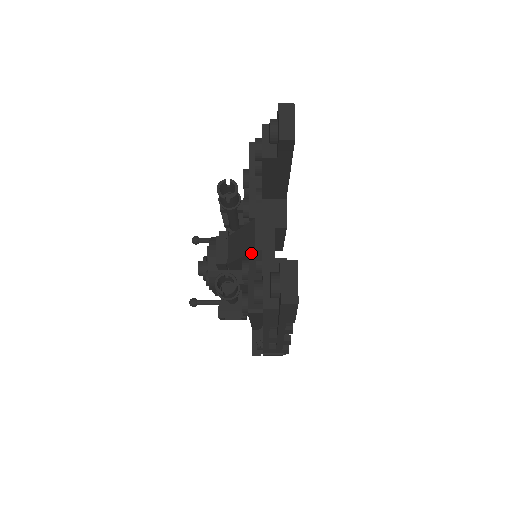
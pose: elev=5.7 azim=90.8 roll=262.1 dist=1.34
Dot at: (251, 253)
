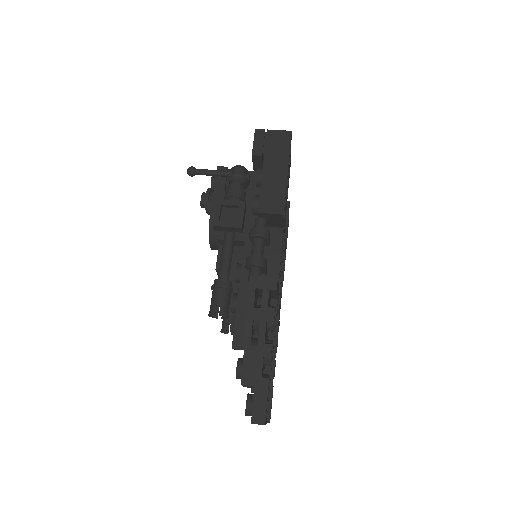
Dot at: occluded
